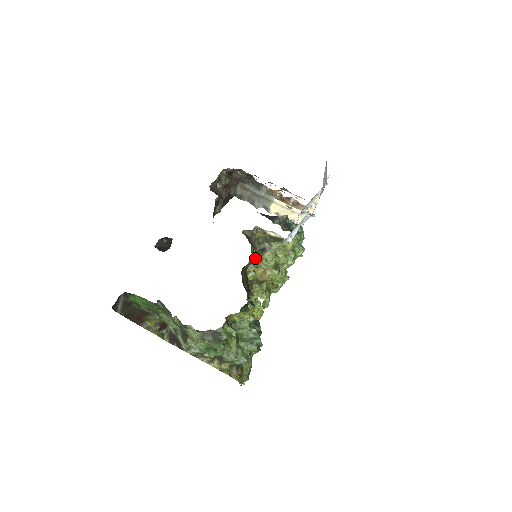
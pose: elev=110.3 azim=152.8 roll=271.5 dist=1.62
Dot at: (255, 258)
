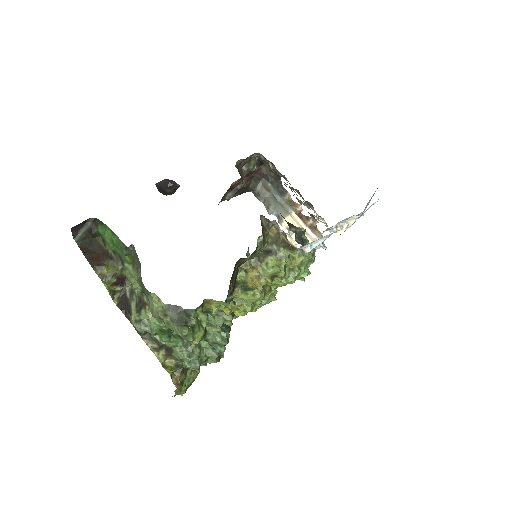
Dot at: (255, 257)
